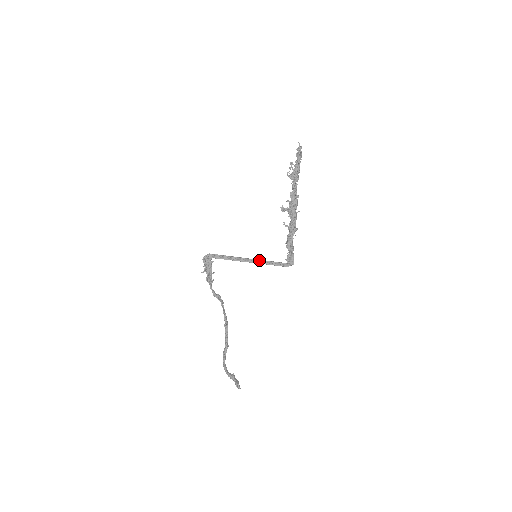
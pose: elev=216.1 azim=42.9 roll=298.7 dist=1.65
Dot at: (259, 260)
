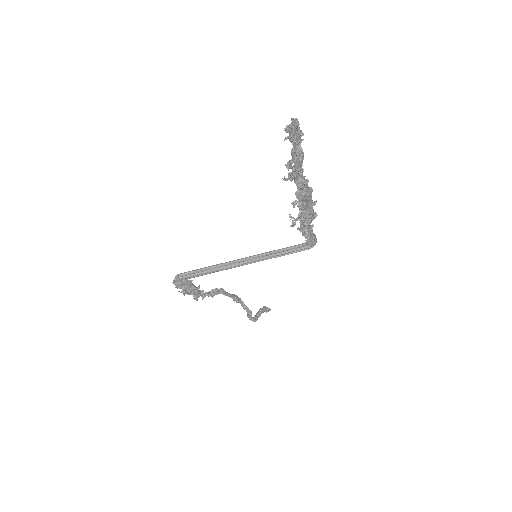
Dot at: (260, 254)
